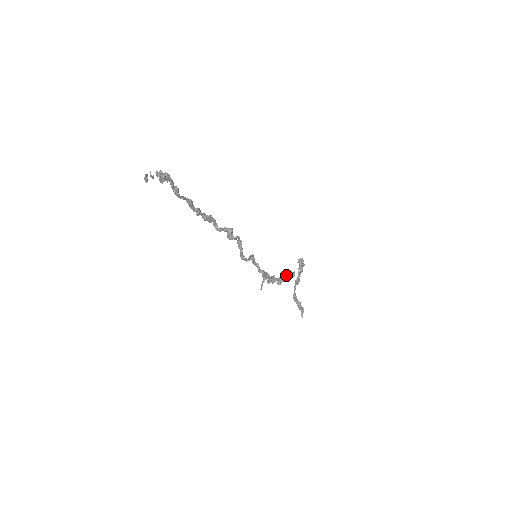
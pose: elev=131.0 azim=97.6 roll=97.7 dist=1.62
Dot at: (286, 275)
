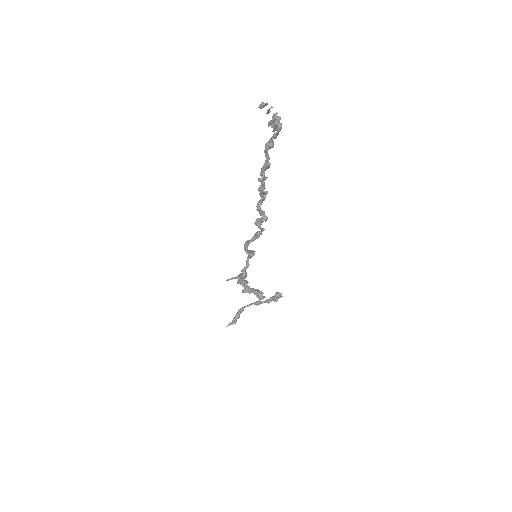
Dot at: (256, 292)
